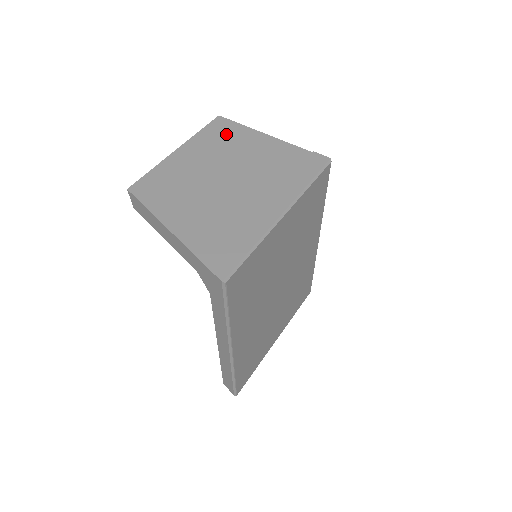
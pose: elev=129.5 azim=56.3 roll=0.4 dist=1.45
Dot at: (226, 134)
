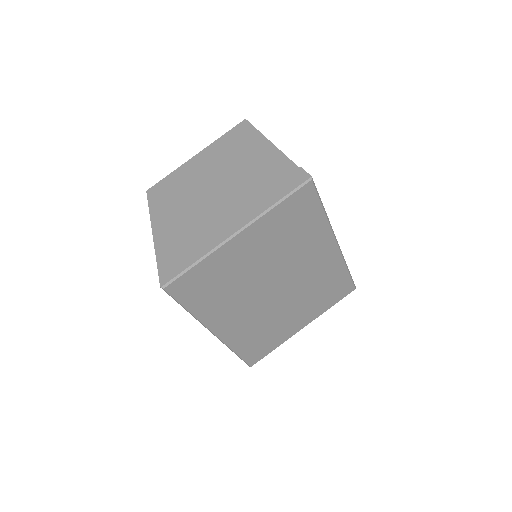
Dot at: (239, 141)
